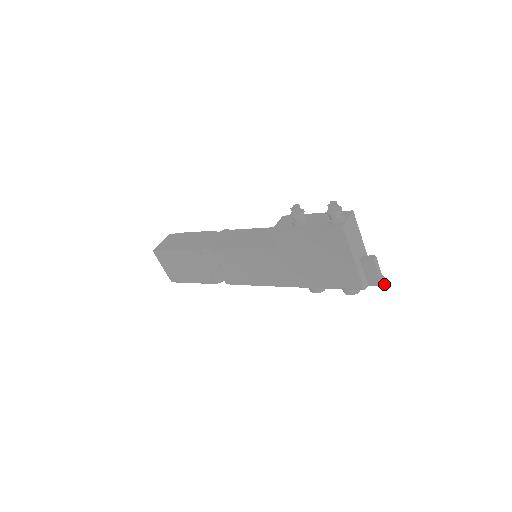
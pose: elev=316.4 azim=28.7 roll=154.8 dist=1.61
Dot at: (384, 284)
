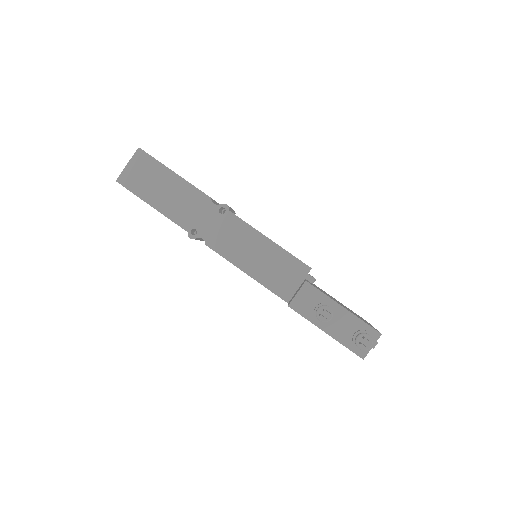
Dot at: occluded
